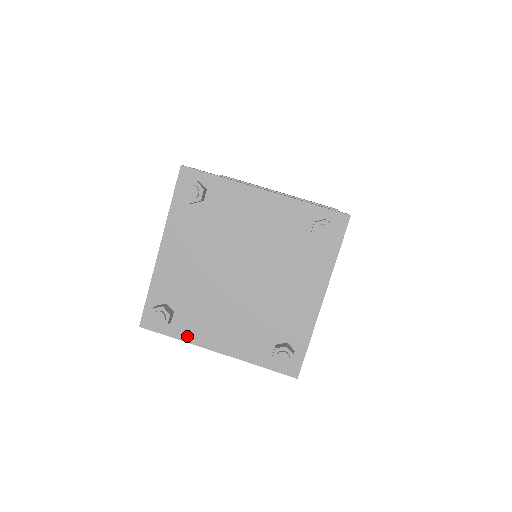
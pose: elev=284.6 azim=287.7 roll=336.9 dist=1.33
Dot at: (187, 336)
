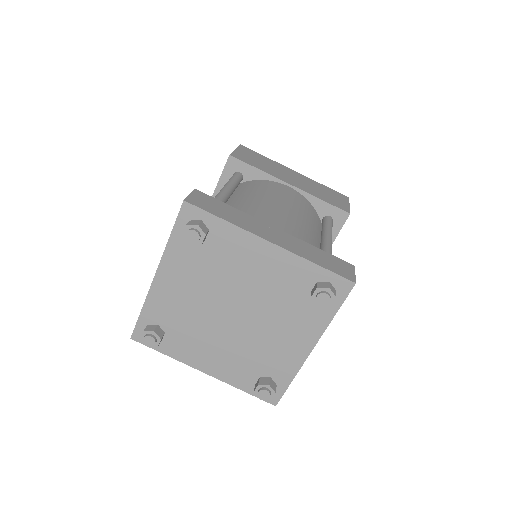
Dot at: (176, 355)
